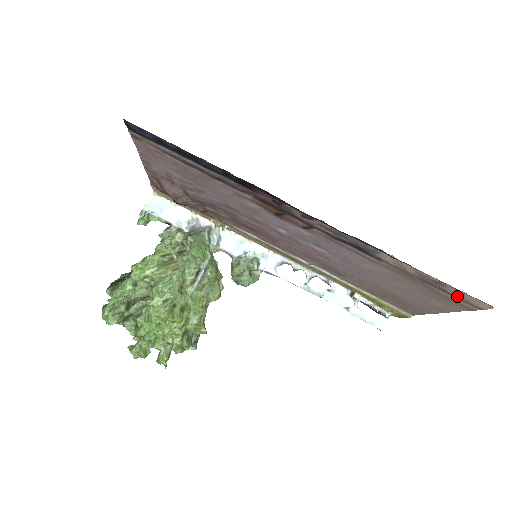
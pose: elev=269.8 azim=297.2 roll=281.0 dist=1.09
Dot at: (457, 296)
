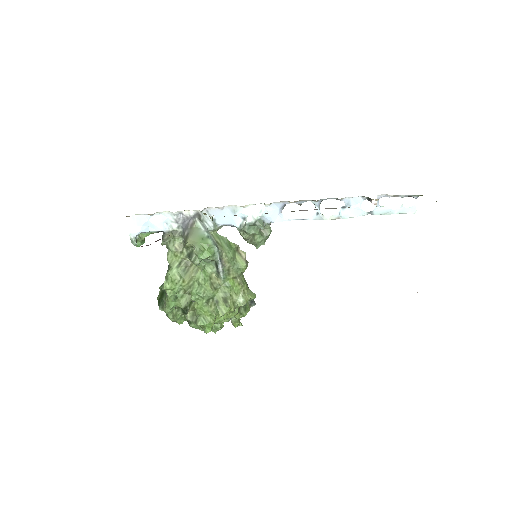
Dot at: occluded
